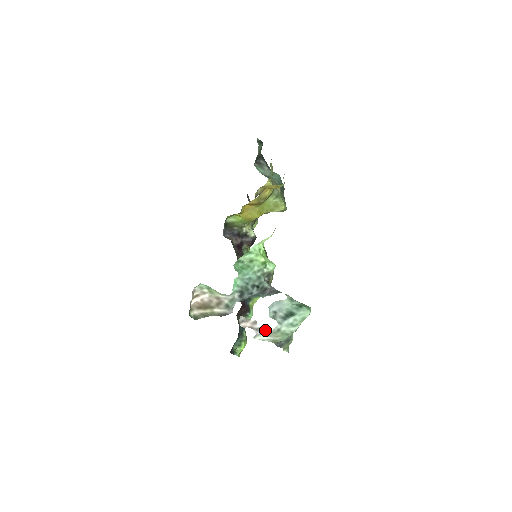
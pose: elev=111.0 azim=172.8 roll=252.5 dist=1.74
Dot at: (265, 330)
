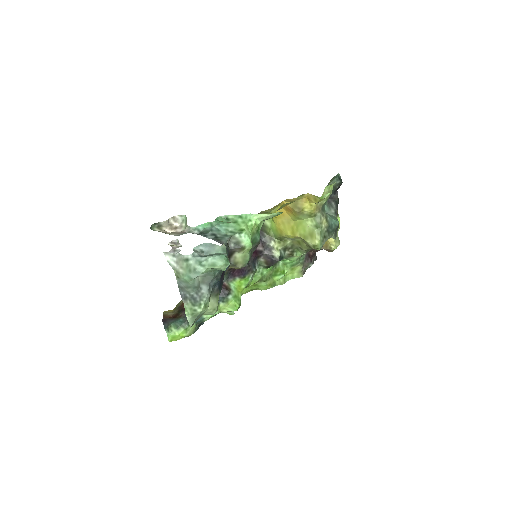
Dot at: (178, 253)
